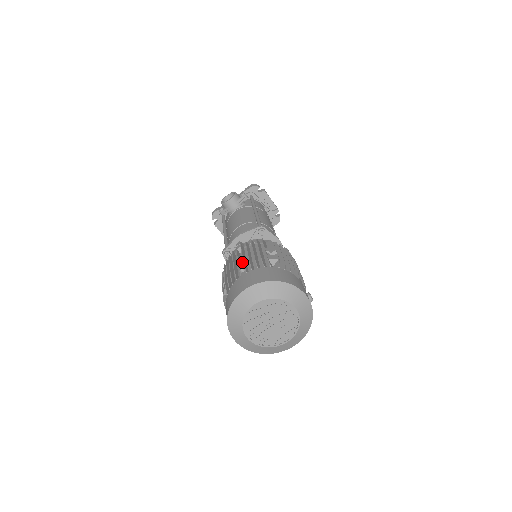
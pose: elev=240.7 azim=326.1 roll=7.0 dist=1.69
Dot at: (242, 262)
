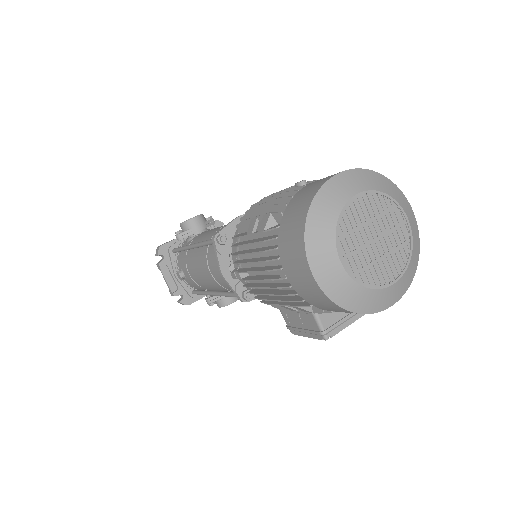
Dot at: (294, 185)
